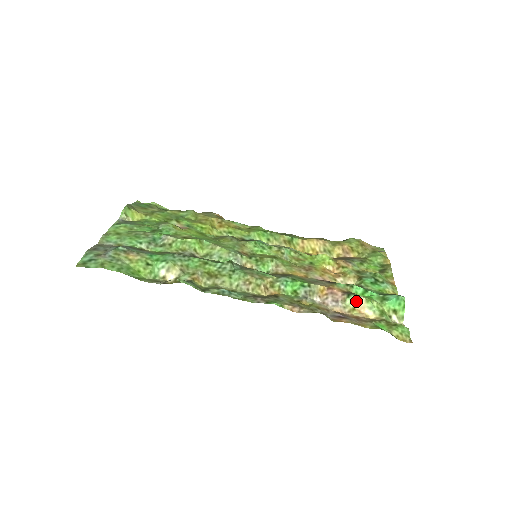
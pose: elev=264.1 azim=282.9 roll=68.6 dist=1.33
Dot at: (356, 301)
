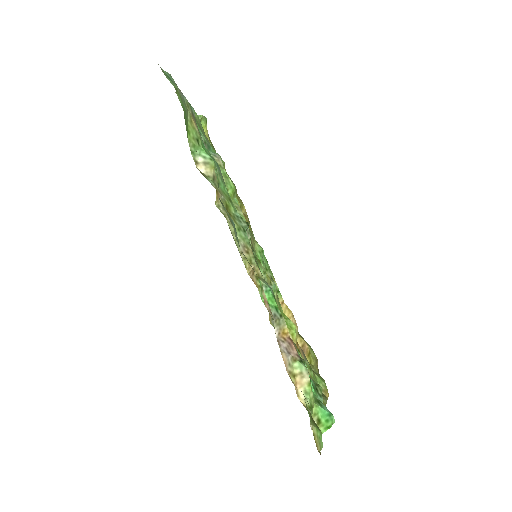
Dot at: (302, 372)
